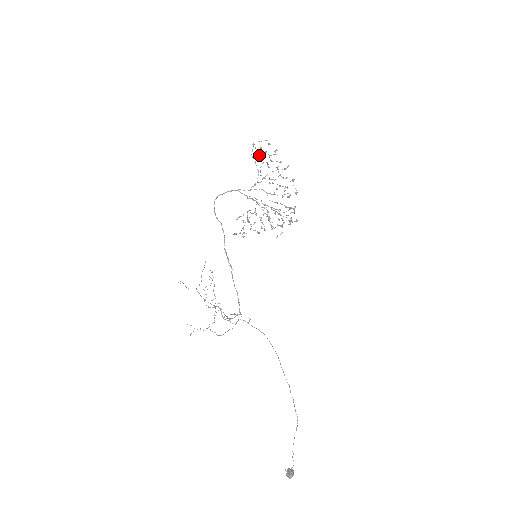
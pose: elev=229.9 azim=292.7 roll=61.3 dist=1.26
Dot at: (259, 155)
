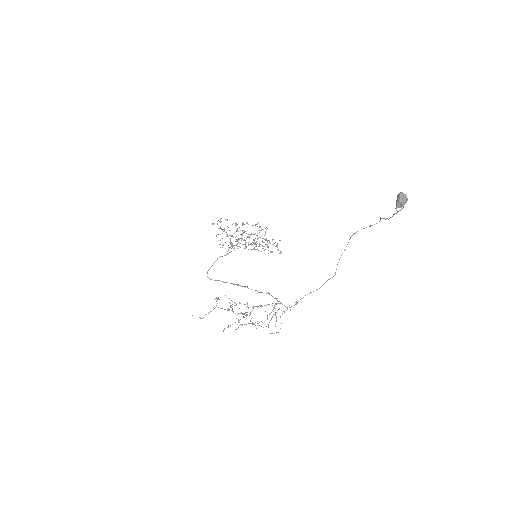
Dot at: occluded
